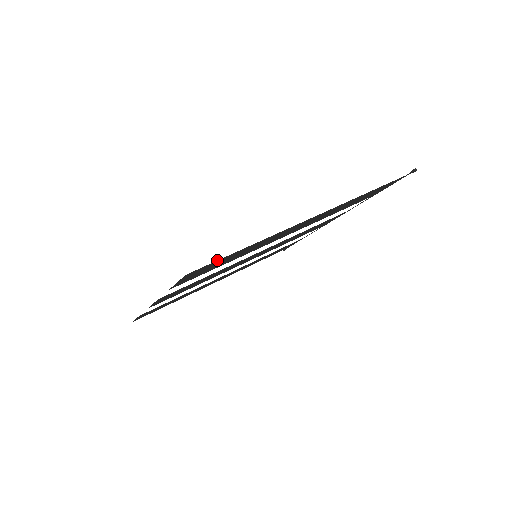
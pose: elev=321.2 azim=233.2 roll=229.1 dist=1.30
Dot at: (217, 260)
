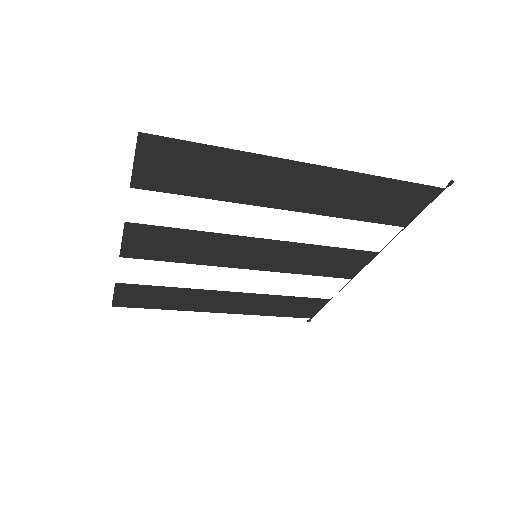
Dot at: (179, 139)
